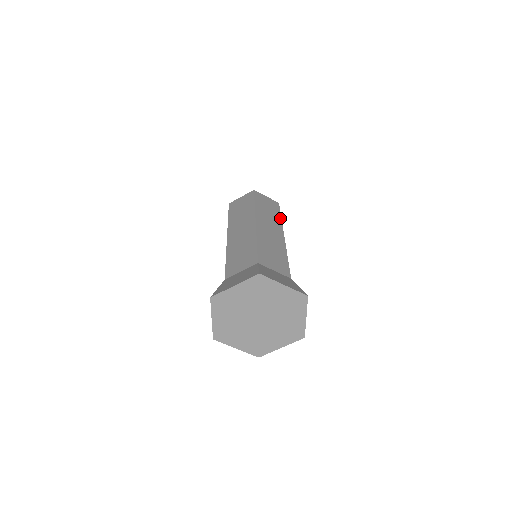
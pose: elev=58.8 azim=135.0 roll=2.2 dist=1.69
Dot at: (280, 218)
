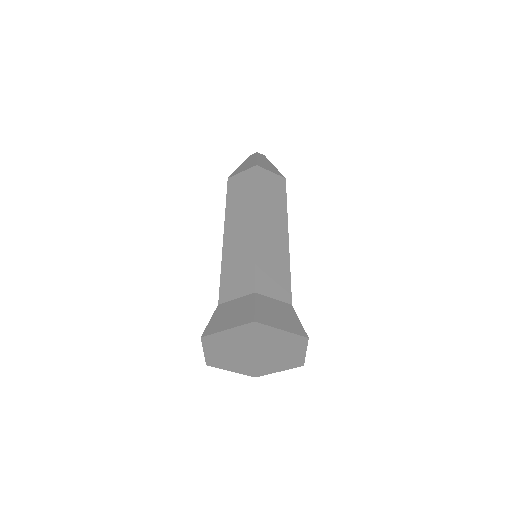
Dot at: occluded
